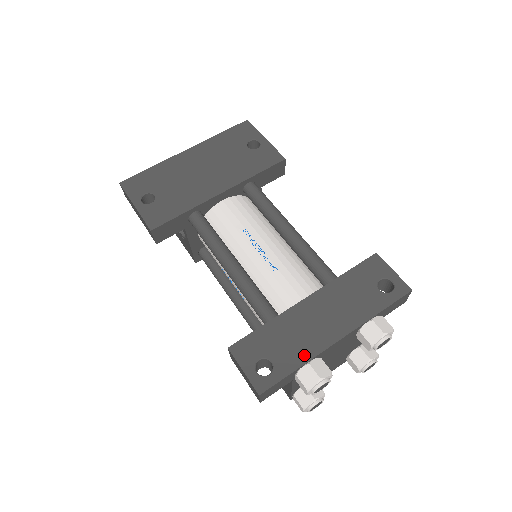
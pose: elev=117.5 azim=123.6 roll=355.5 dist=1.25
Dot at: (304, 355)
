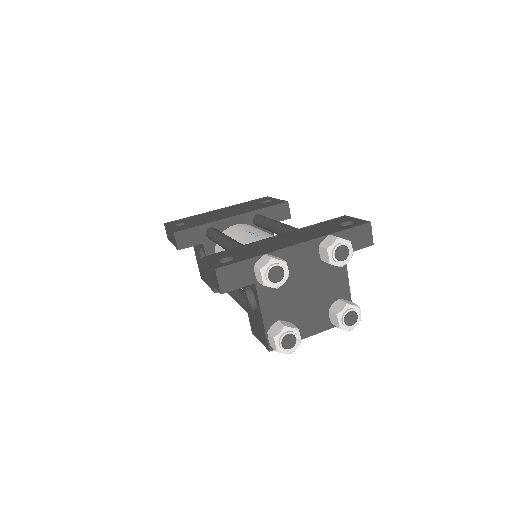
Dot at: (263, 252)
